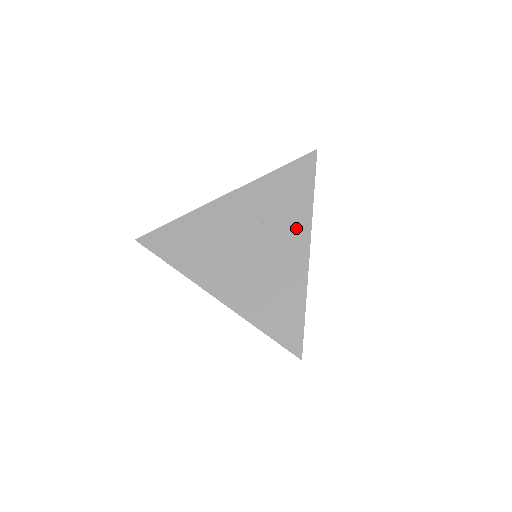
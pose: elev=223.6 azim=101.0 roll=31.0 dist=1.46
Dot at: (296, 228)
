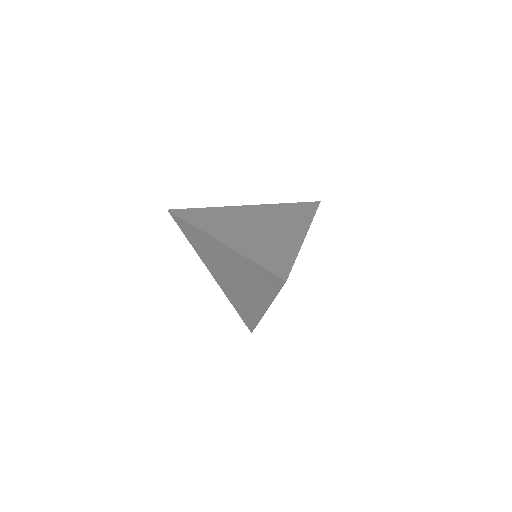
Dot at: (298, 225)
